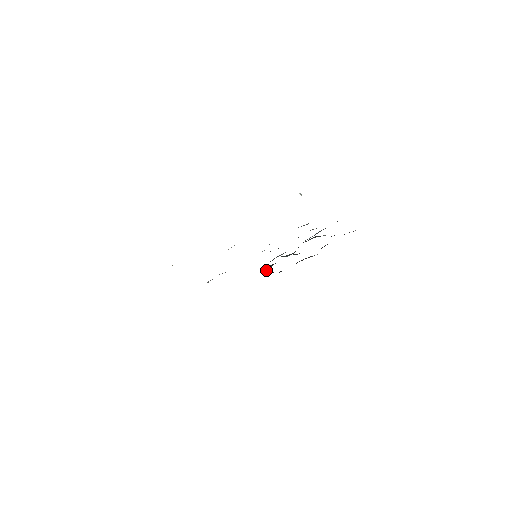
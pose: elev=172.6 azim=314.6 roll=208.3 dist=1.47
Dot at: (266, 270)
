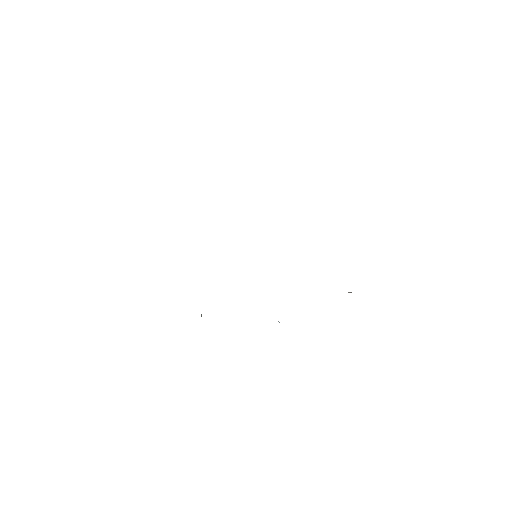
Dot at: occluded
